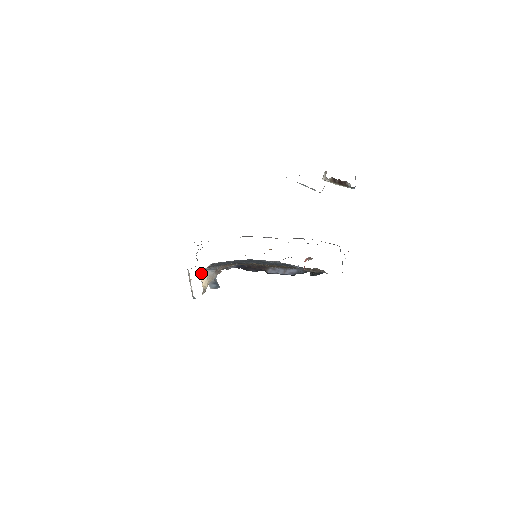
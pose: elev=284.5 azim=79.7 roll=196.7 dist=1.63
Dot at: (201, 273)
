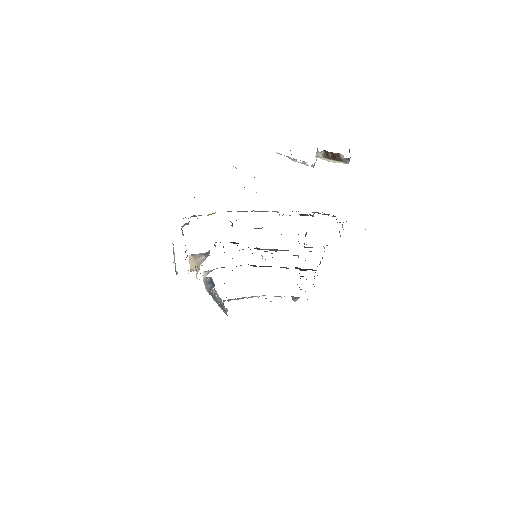
Dot at: (190, 256)
